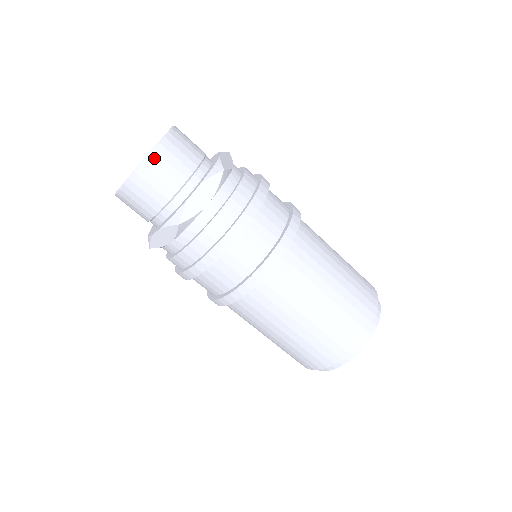
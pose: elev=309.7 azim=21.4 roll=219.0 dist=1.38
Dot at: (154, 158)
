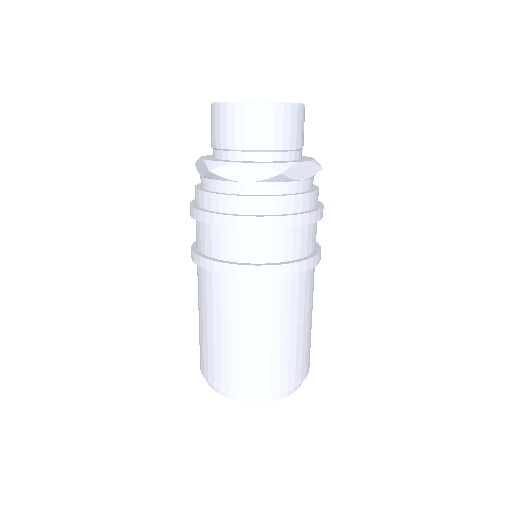
Dot at: (248, 109)
